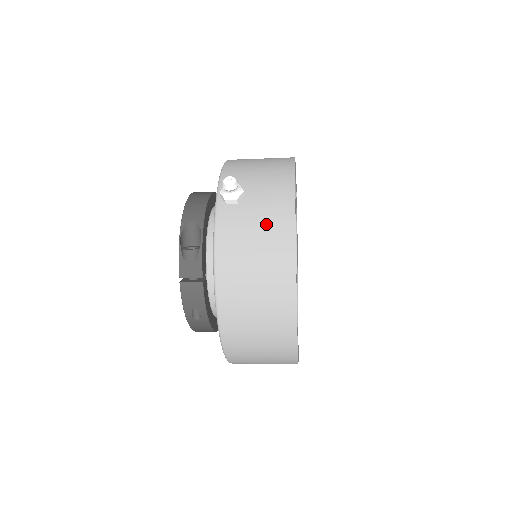
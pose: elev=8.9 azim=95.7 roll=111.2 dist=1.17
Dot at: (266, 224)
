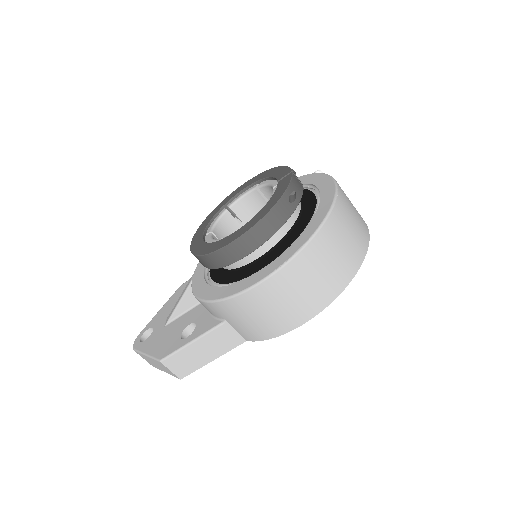
Dot at: occluded
